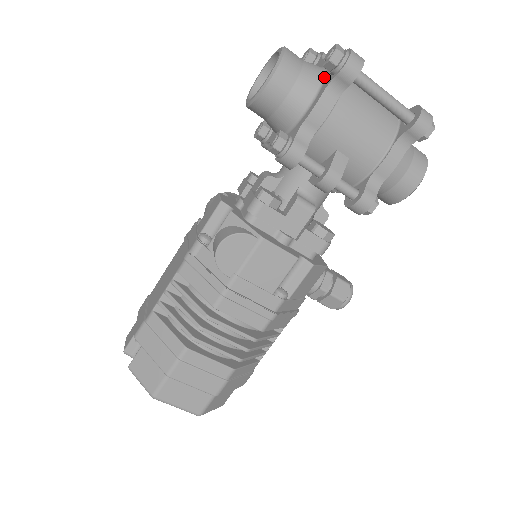
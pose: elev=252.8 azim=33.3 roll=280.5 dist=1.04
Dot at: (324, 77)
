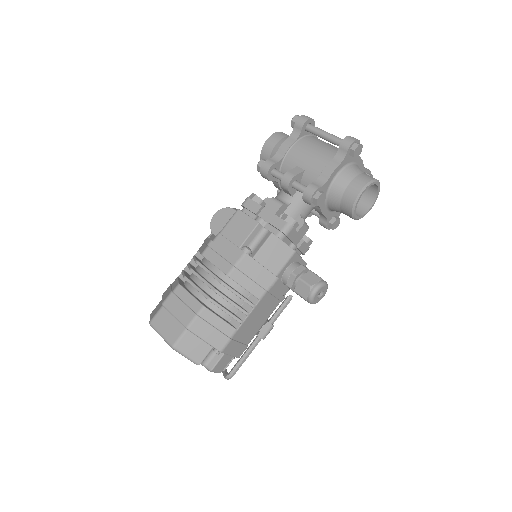
Dot at: occluded
